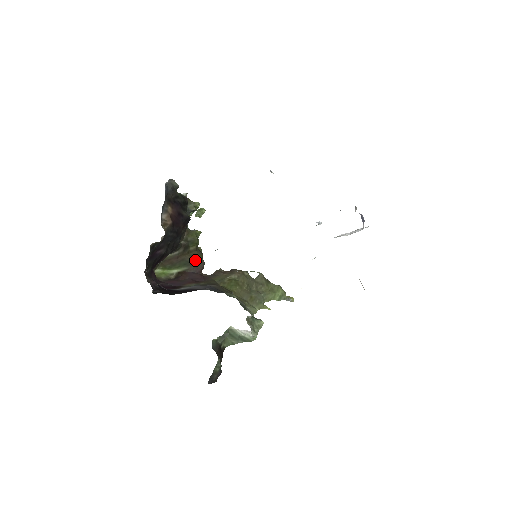
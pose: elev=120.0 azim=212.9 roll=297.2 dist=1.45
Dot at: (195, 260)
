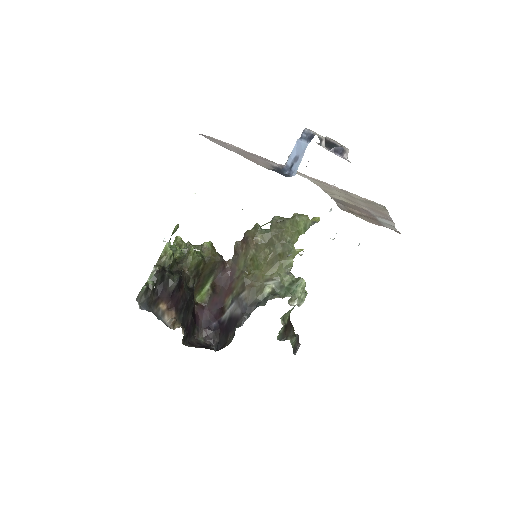
Dot at: (212, 267)
